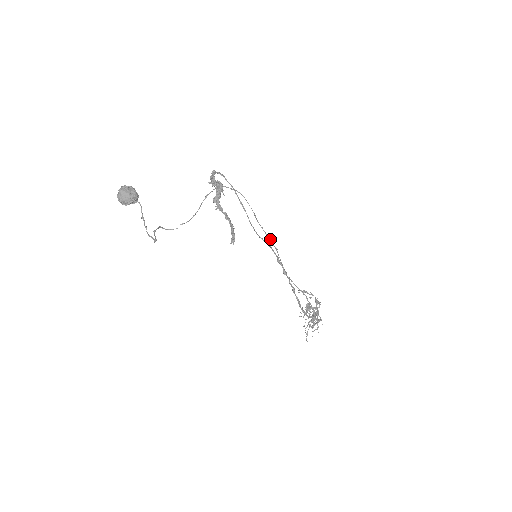
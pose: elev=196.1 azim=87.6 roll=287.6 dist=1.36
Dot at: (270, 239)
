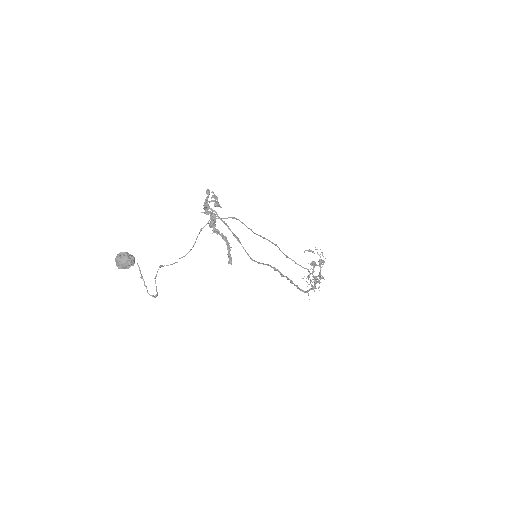
Dot at: (269, 240)
